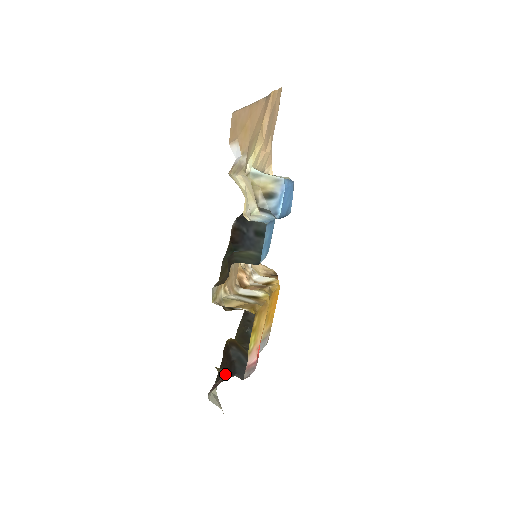
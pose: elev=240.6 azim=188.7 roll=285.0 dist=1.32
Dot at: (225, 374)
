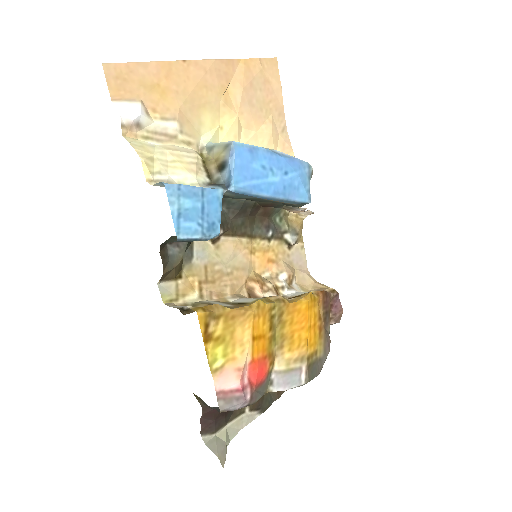
Dot at: (204, 404)
